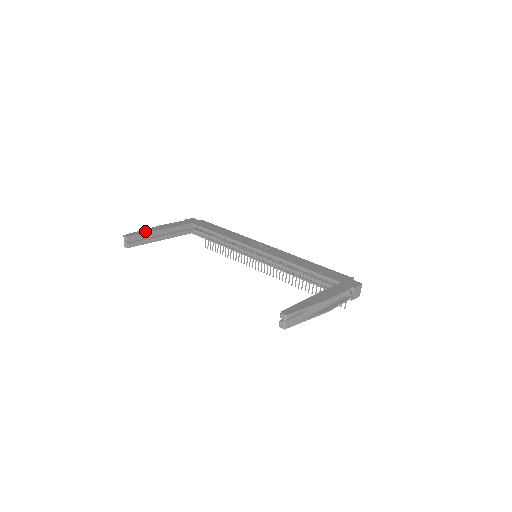
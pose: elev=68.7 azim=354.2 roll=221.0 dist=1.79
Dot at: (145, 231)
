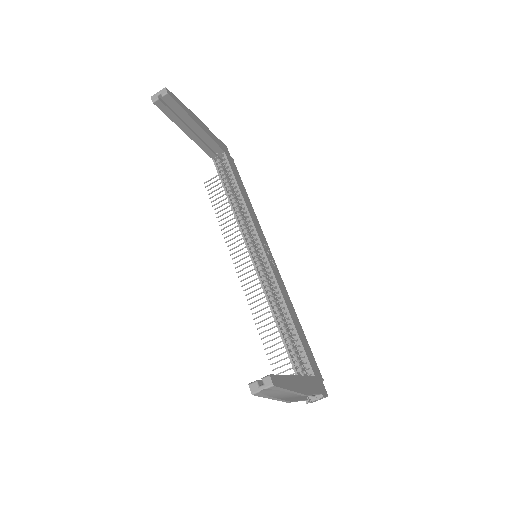
Dot at: (186, 108)
